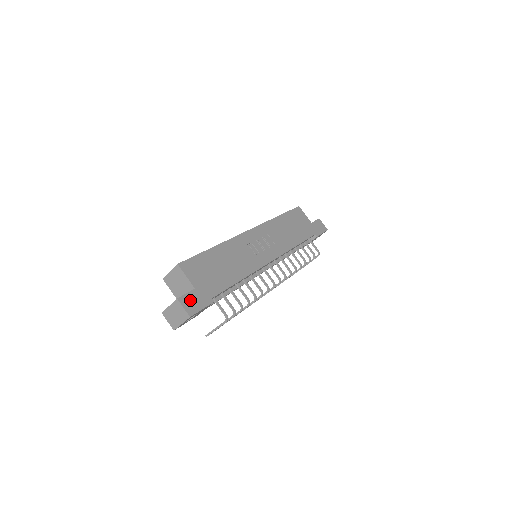
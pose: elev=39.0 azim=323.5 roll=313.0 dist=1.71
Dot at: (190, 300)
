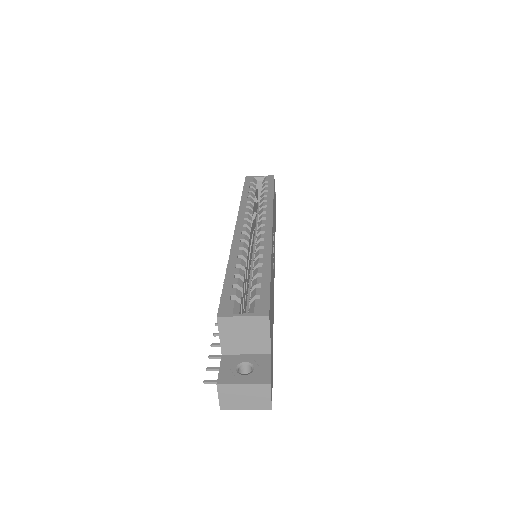
Dot at: (271, 379)
